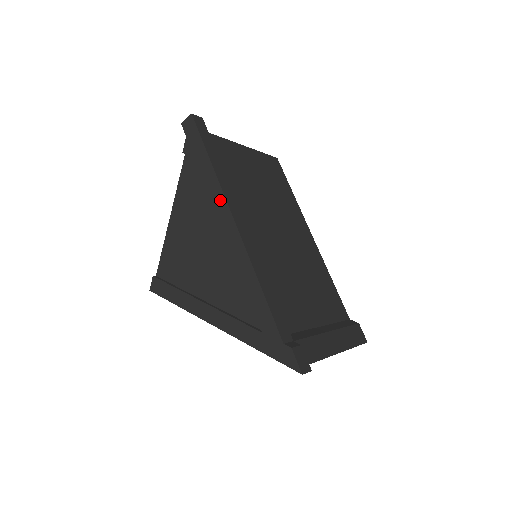
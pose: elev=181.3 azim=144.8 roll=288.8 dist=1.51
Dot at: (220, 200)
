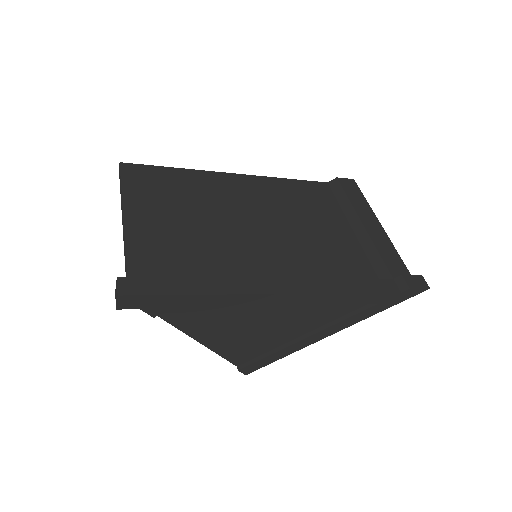
Dot at: (247, 299)
